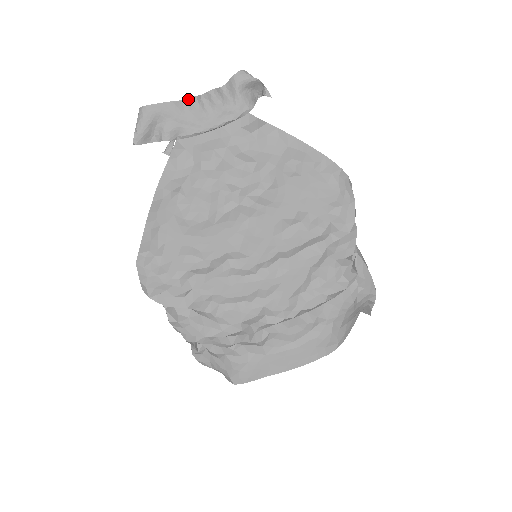
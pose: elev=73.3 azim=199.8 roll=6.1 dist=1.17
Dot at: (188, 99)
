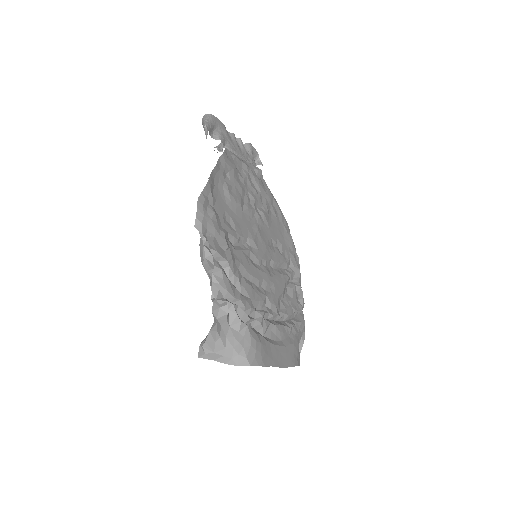
Dot at: (231, 133)
